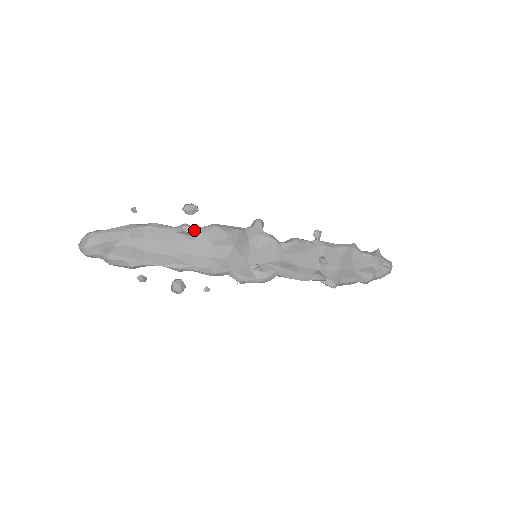
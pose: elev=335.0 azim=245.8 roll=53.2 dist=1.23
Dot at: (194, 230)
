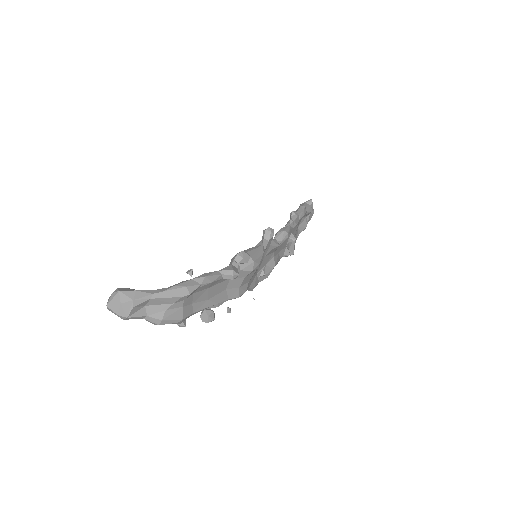
Dot at: (236, 271)
